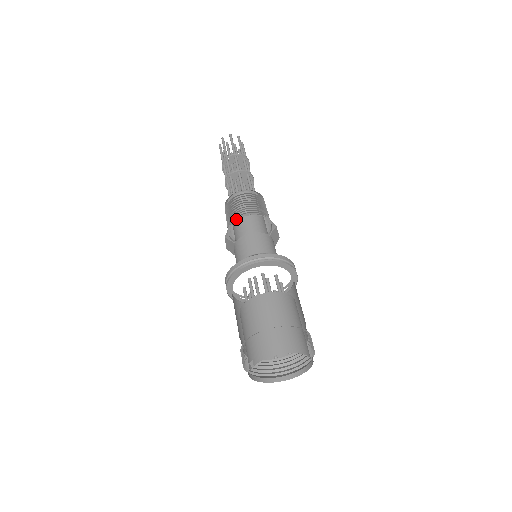
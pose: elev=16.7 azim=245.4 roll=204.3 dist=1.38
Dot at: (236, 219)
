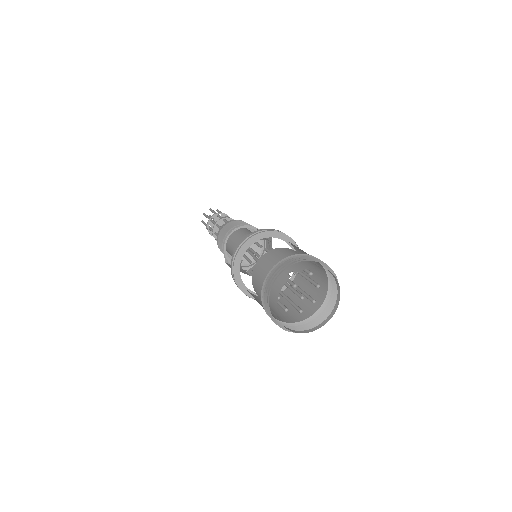
Dot at: (245, 225)
